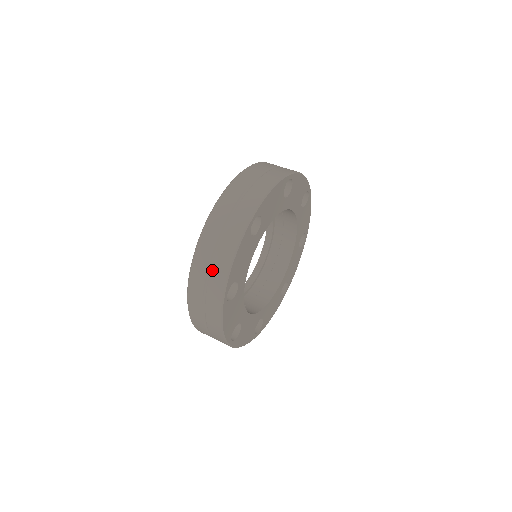
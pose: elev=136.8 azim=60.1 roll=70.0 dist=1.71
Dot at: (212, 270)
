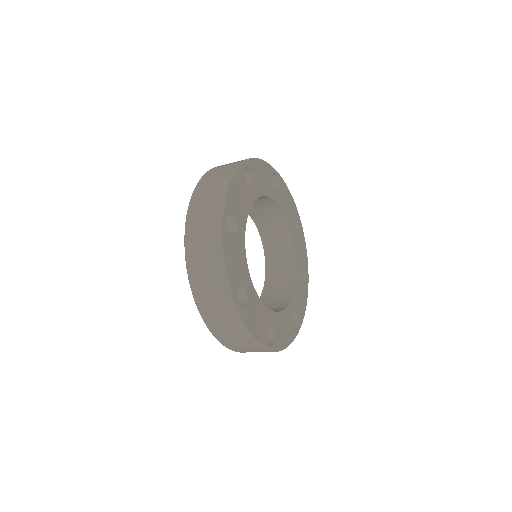
Dot at: (209, 199)
